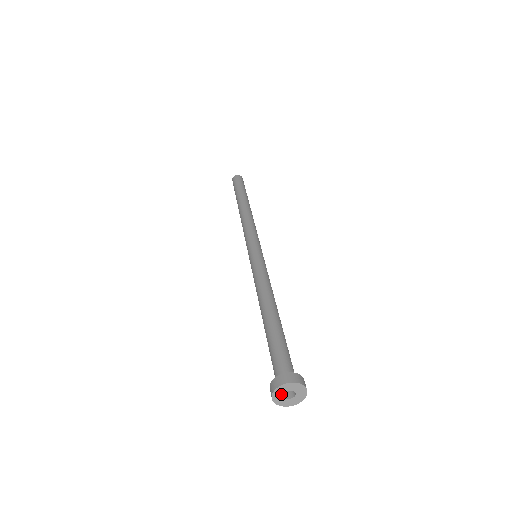
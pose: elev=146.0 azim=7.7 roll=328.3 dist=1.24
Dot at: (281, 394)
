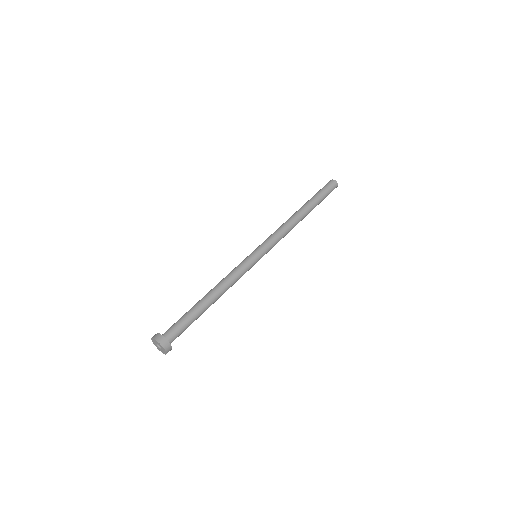
Dot at: (156, 342)
